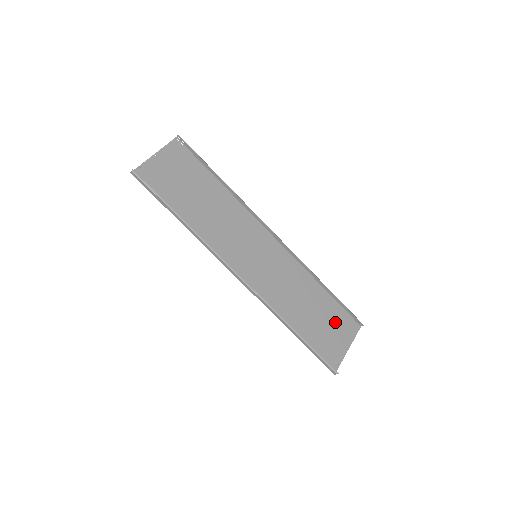
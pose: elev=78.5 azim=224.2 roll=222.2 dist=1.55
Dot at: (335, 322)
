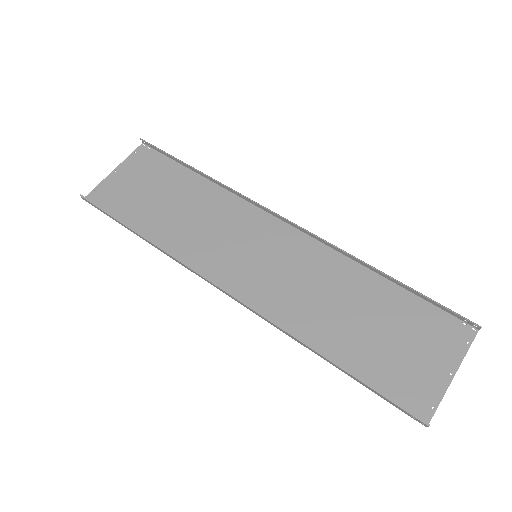
Dot at: (417, 331)
